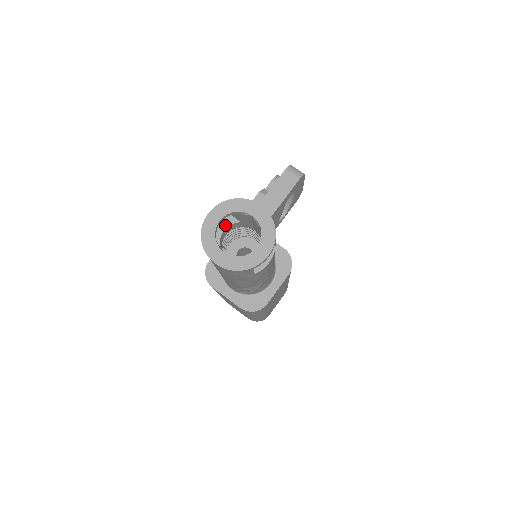
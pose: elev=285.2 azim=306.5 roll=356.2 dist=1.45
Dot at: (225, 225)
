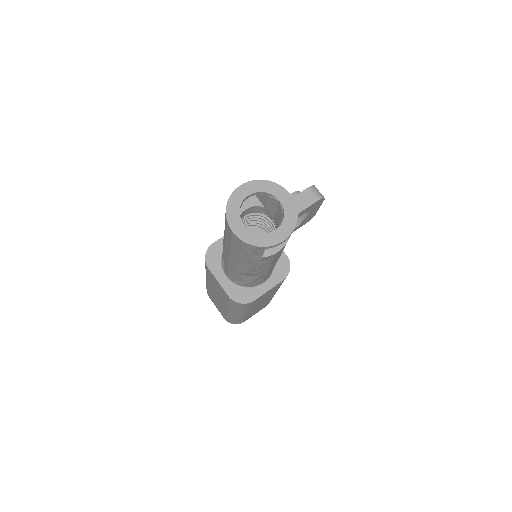
Dot at: (249, 205)
